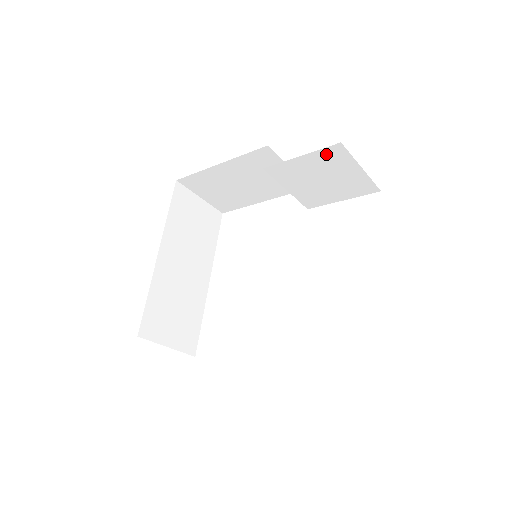
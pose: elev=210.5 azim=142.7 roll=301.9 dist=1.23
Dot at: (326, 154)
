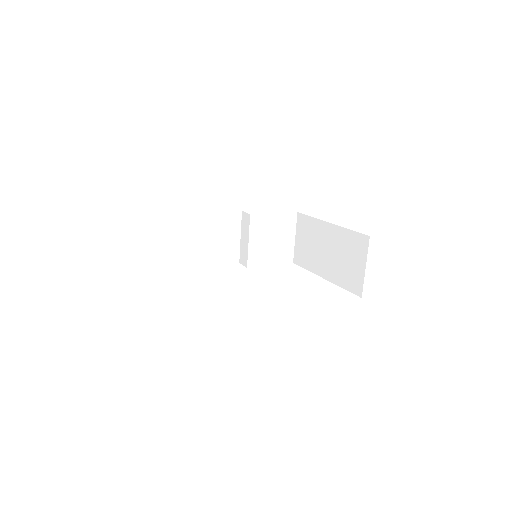
Dot at: (287, 218)
